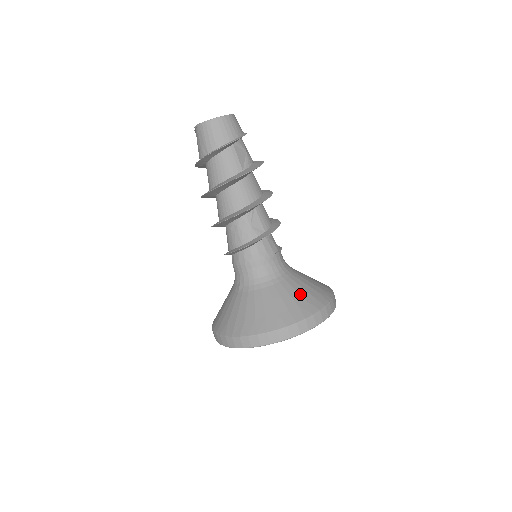
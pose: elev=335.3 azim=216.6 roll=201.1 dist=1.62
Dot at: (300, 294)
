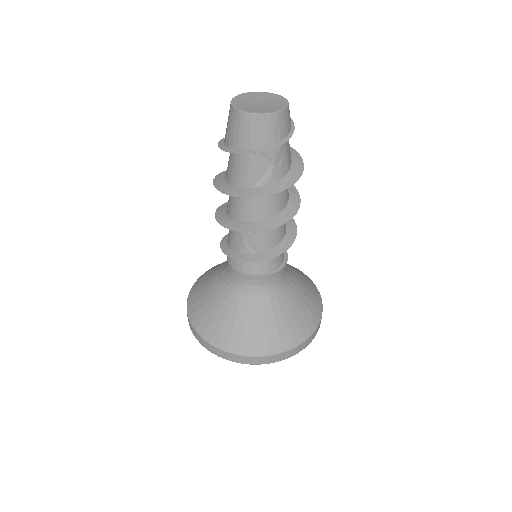
Dot at: (255, 328)
